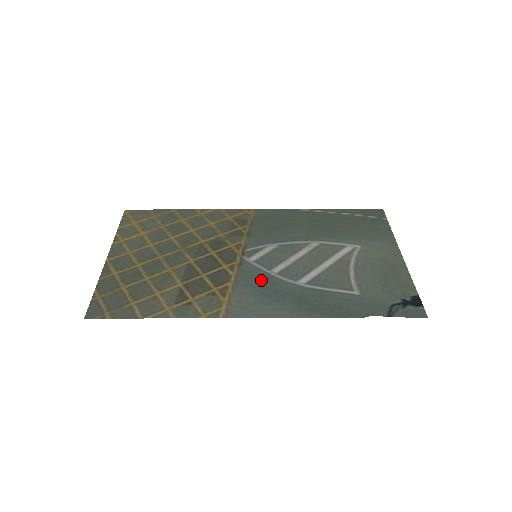
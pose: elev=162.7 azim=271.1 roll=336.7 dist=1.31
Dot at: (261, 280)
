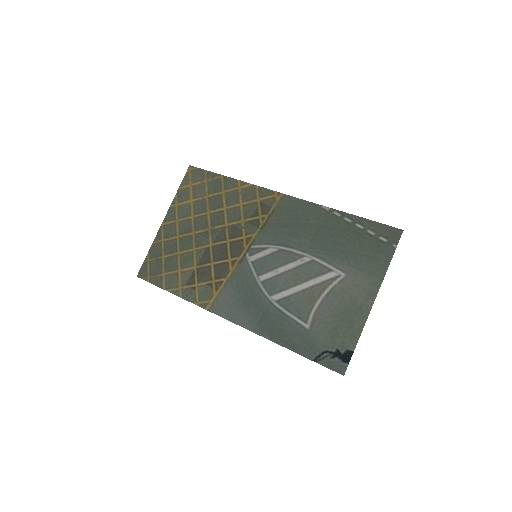
Dot at: (247, 284)
